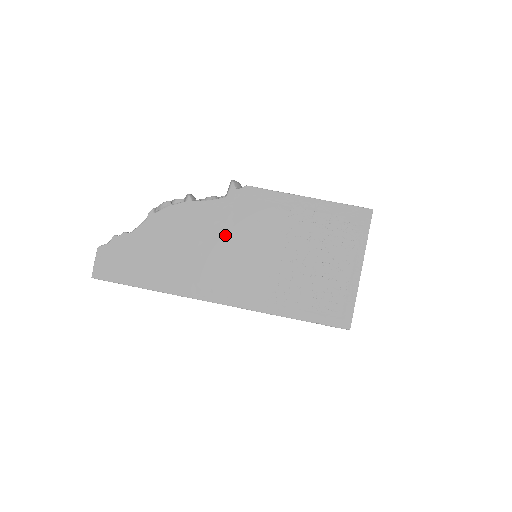
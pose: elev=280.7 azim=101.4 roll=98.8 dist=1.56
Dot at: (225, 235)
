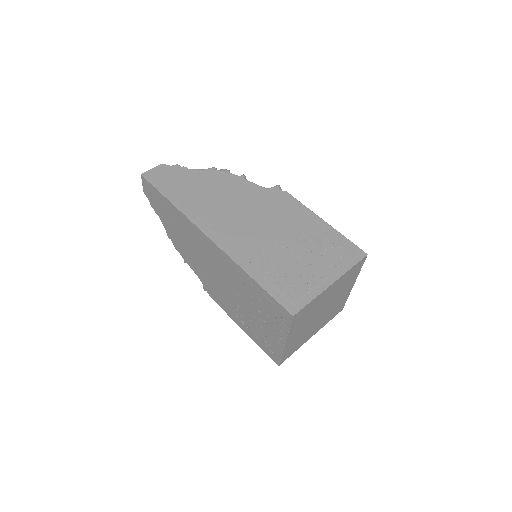
Dot at: (249, 205)
